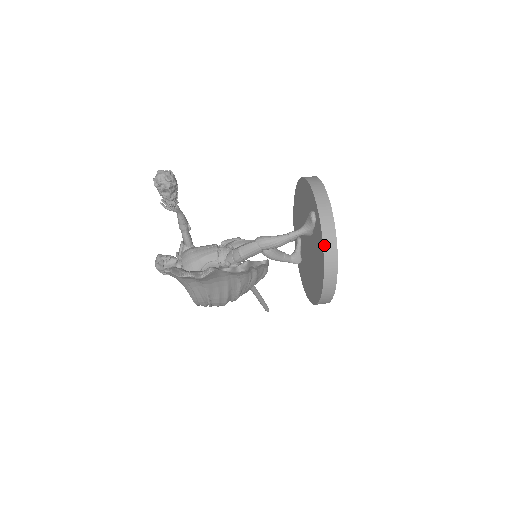
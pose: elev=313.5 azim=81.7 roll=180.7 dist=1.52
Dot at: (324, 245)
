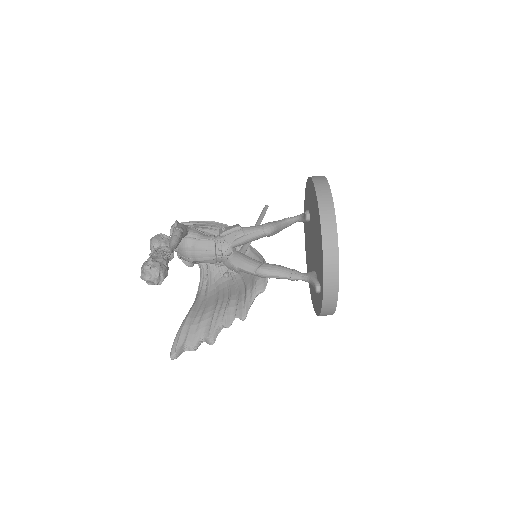
Dot at: (320, 315)
